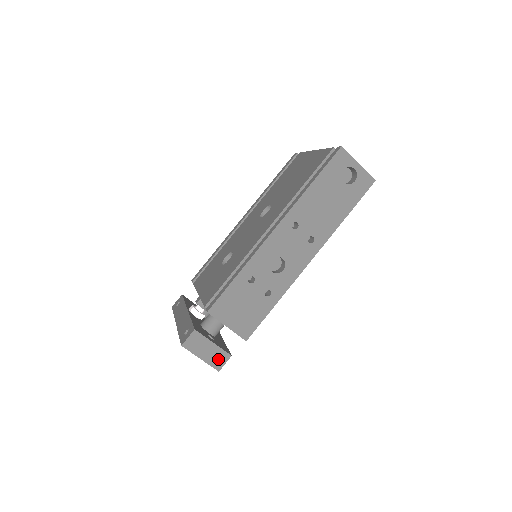
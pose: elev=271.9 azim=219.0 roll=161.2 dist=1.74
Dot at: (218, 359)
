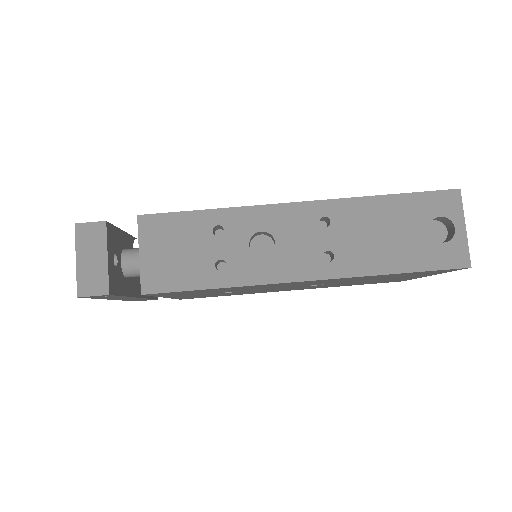
Dot at: (92, 282)
